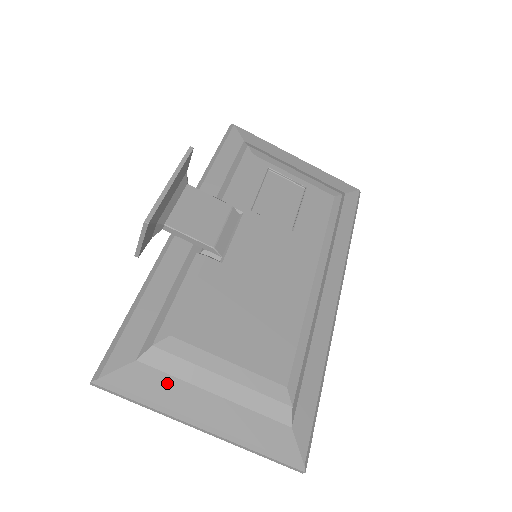
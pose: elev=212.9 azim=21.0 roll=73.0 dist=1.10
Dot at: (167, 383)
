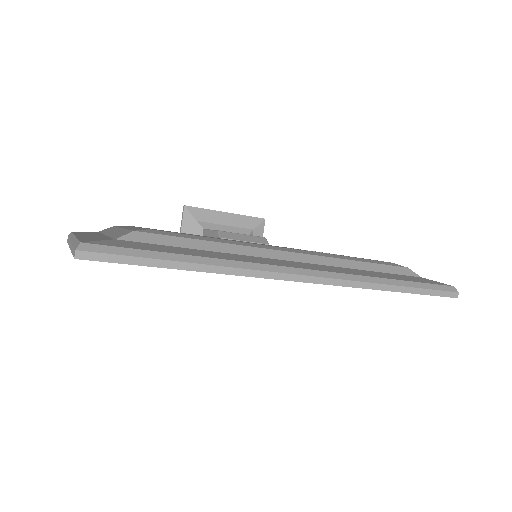
Dot at: (93, 233)
